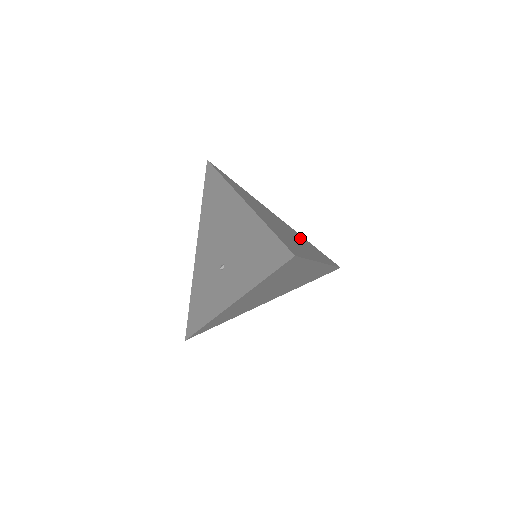
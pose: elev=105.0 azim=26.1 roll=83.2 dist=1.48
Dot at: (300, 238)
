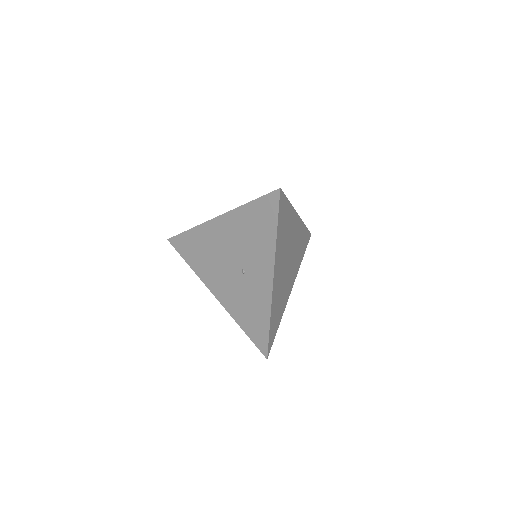
Dot at: occluded
